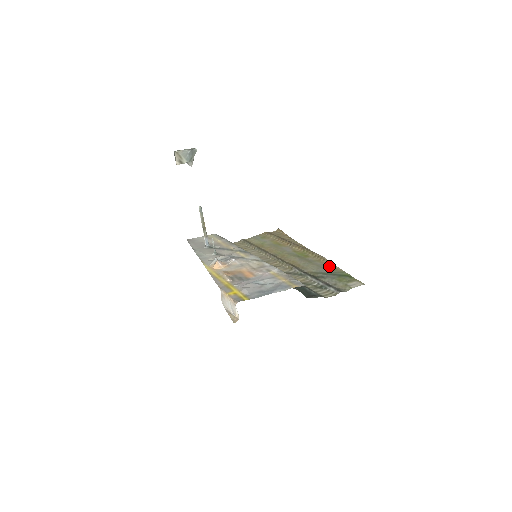
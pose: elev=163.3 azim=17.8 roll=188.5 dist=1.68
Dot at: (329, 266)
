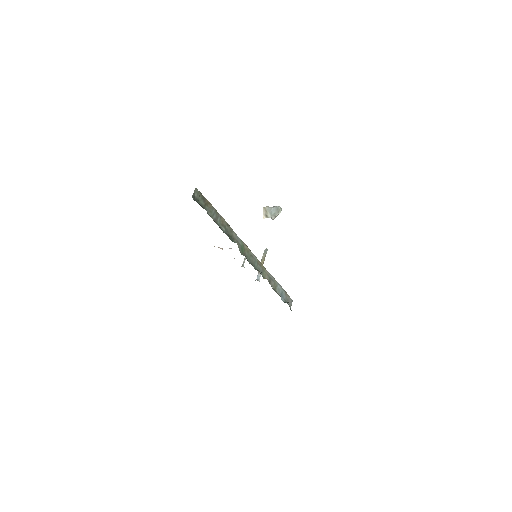
Dot at: occluded
